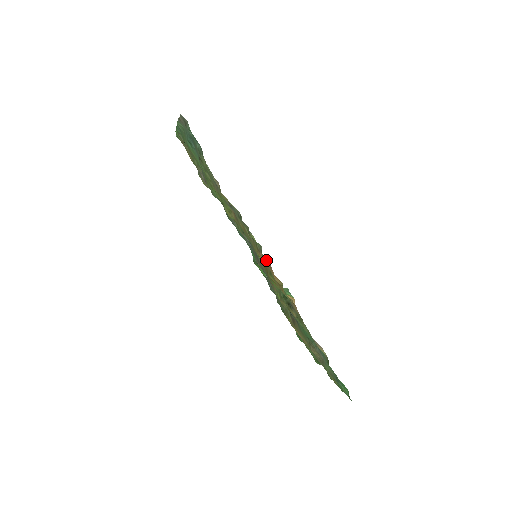
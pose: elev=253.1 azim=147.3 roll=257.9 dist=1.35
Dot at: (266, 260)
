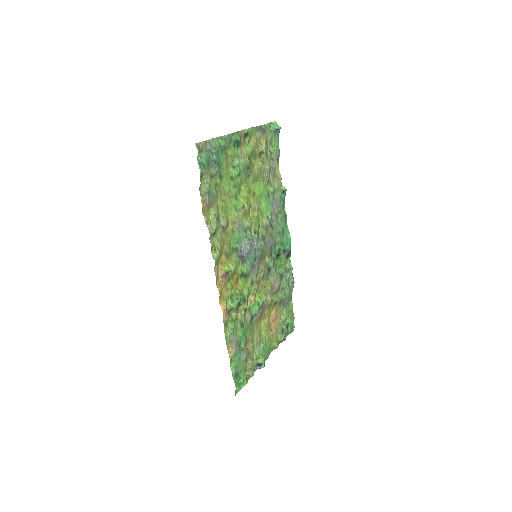
Dot at: (216, 273)
